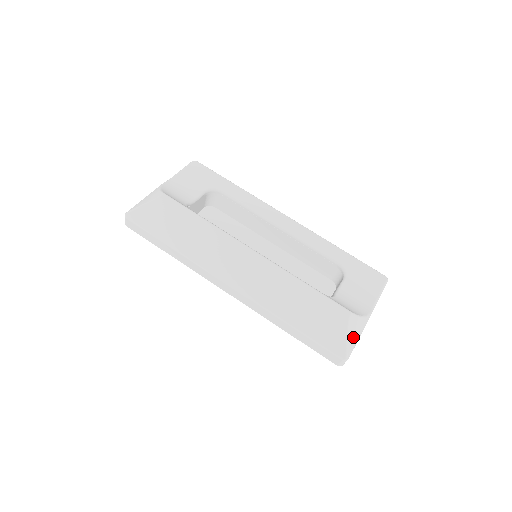
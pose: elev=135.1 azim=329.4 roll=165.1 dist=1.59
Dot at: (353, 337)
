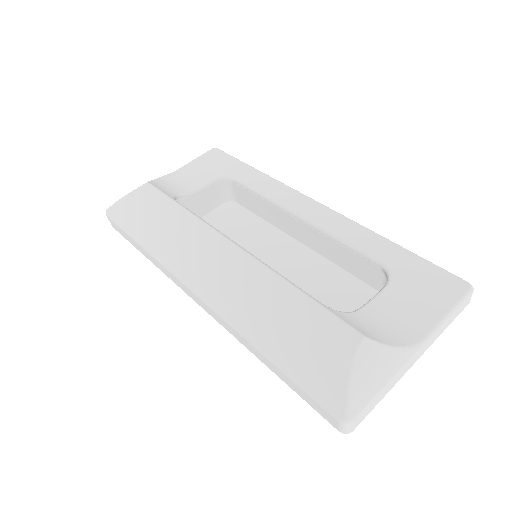
Dot at: (366, 382)
